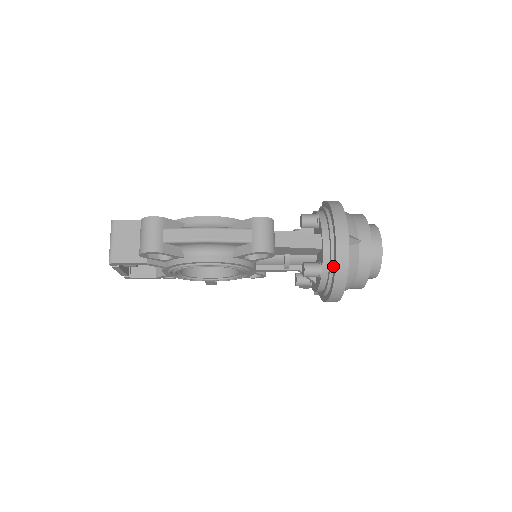
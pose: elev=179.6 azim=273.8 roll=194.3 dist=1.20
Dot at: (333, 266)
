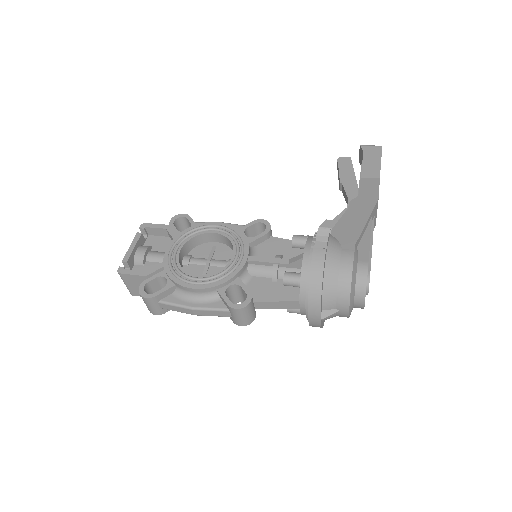
Dot at: occluded
